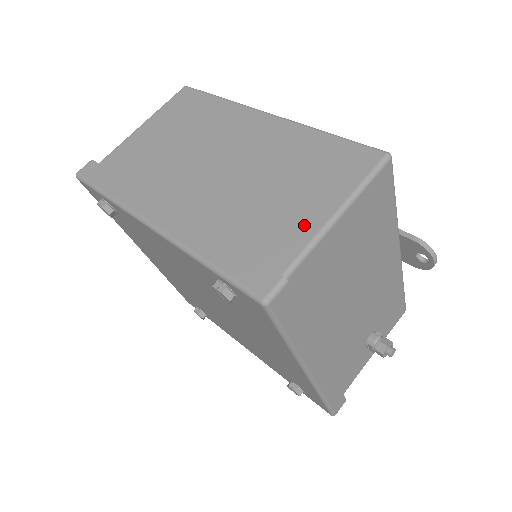
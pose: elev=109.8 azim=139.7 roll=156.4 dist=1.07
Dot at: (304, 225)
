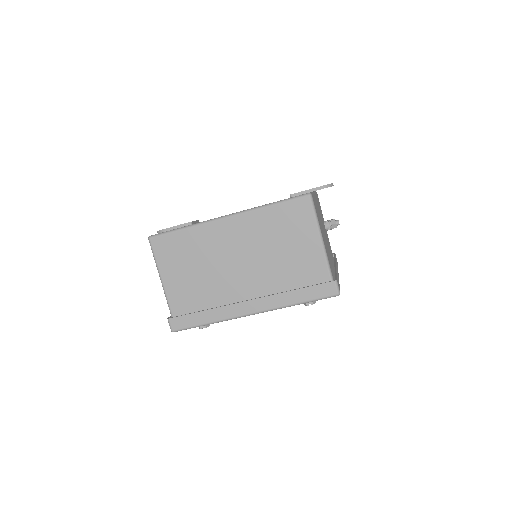
Dot at: (315, 255)
